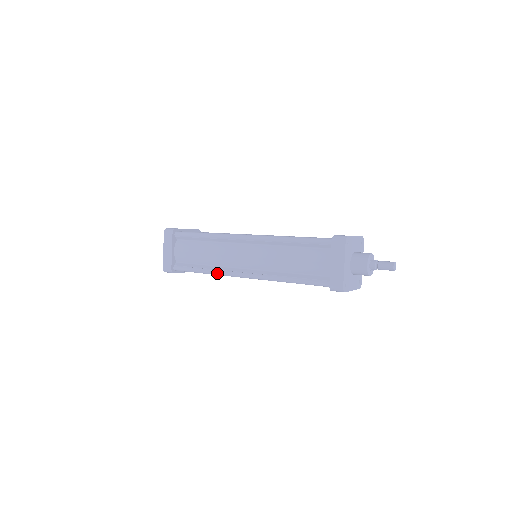
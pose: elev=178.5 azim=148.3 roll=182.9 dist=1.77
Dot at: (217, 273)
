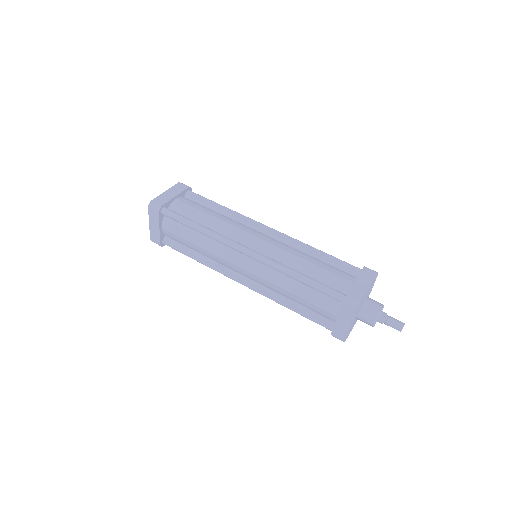
Dot at: occluded
